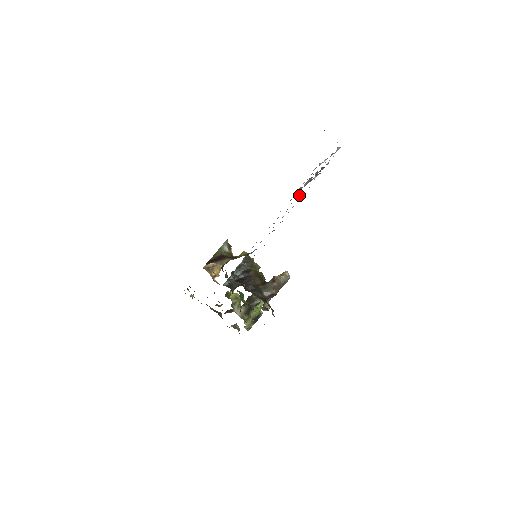
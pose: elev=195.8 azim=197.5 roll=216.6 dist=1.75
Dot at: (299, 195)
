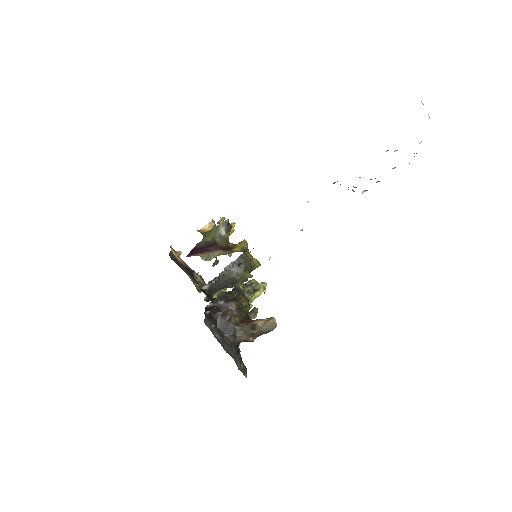
Dot at: occluded
